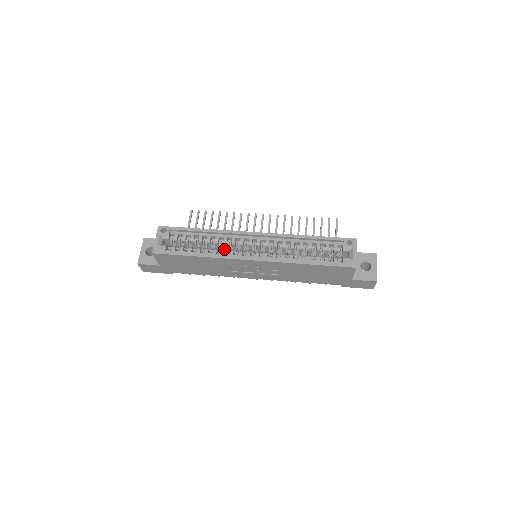
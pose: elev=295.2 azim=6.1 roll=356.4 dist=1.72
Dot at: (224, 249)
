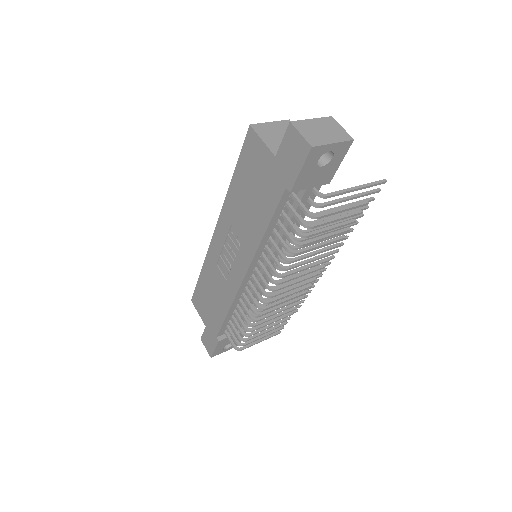
Dot at: occluded
